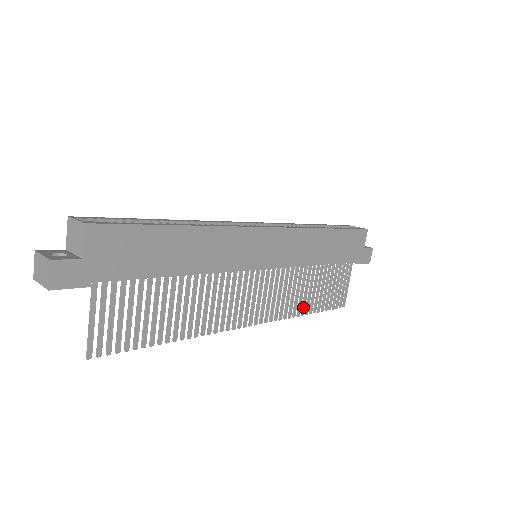
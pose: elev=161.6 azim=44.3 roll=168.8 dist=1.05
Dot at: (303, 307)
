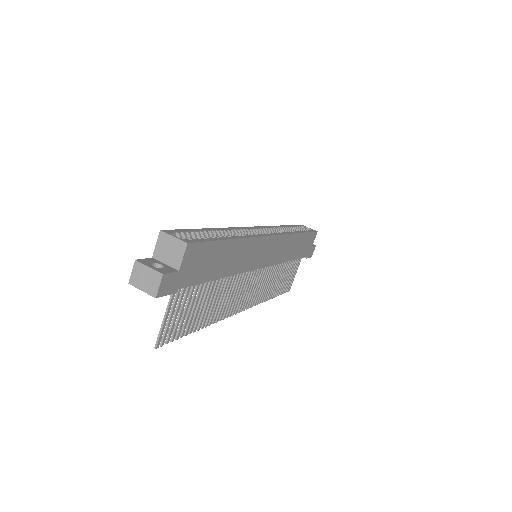
Dot at: (270, 294)
